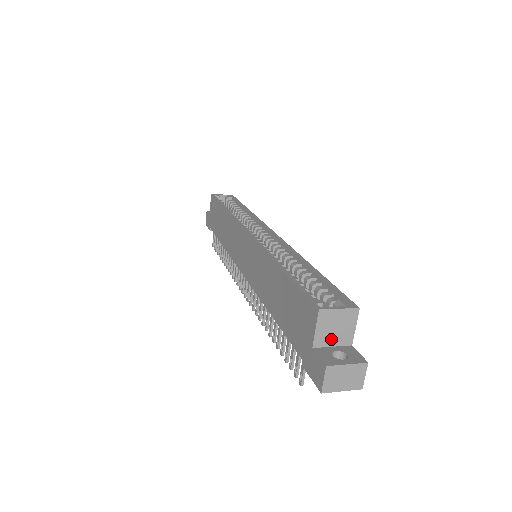
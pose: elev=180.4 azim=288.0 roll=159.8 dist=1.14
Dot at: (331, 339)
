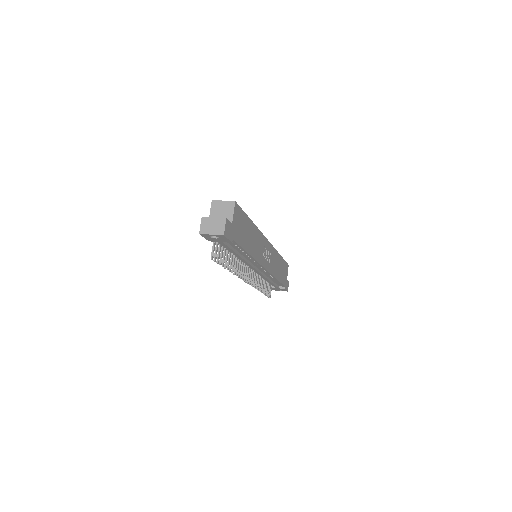
Dot at: occluded
